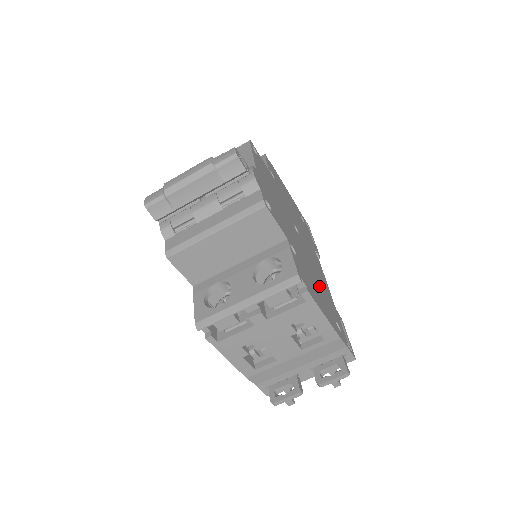
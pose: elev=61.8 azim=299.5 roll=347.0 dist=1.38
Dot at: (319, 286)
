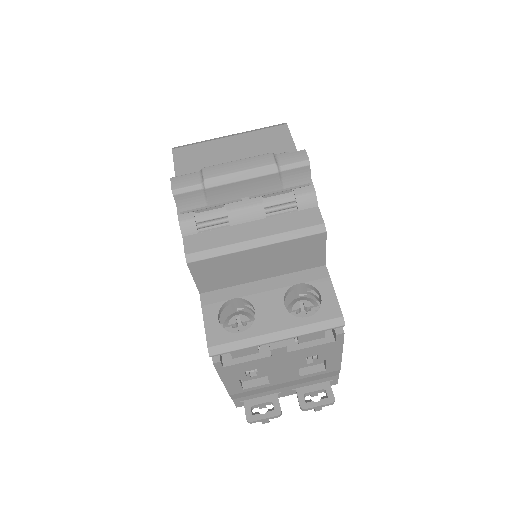
Dot at: occluded
